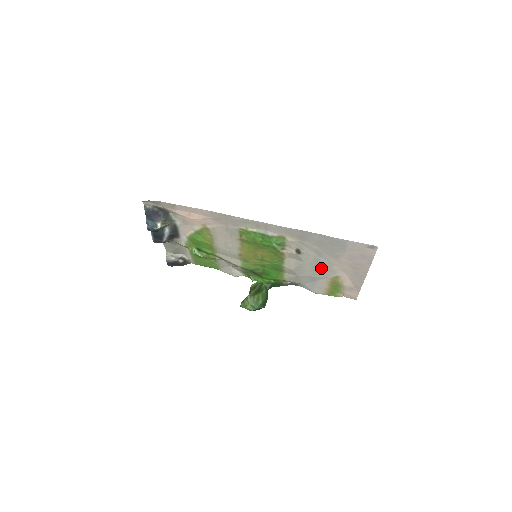
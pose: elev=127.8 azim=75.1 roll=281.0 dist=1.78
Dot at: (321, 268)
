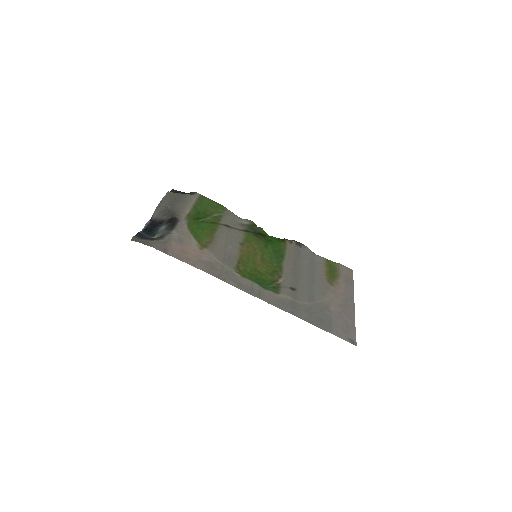
Dot at: (316, 284)
